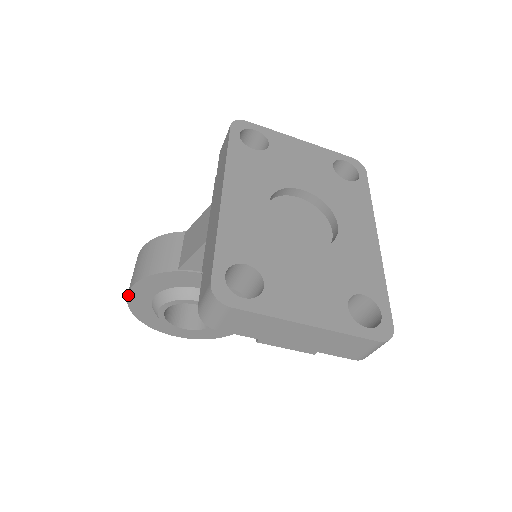
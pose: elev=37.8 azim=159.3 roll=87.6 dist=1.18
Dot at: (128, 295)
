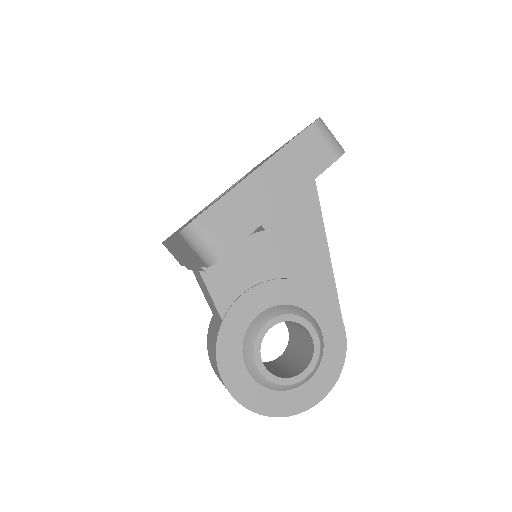
Dot at: (233, 397)
